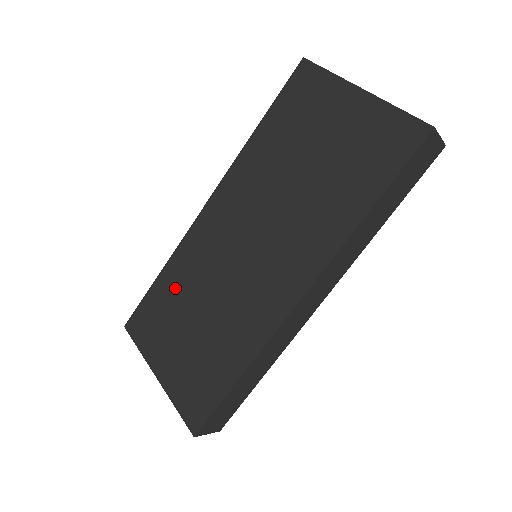
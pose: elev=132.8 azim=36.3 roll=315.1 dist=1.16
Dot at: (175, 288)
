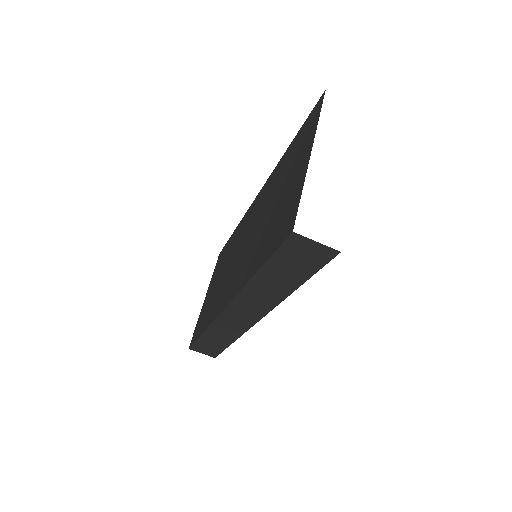
Dot at: (230, 247)
